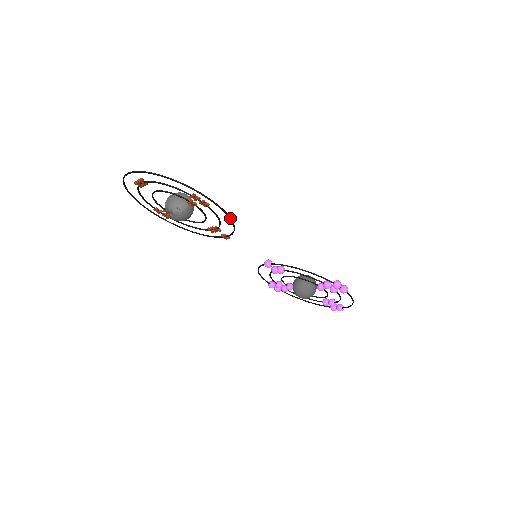
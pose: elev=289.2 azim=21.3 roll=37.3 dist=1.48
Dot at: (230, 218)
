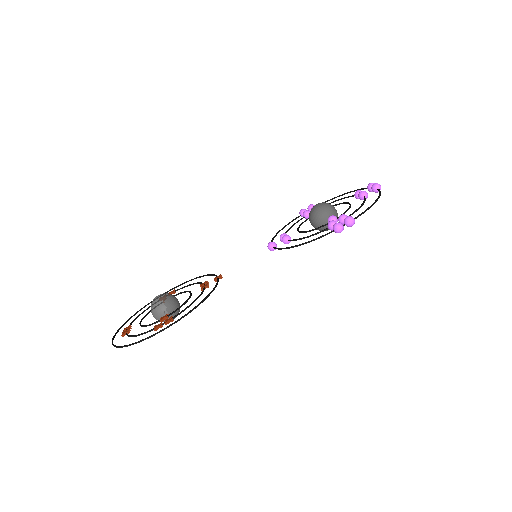
Dot at: occluded
